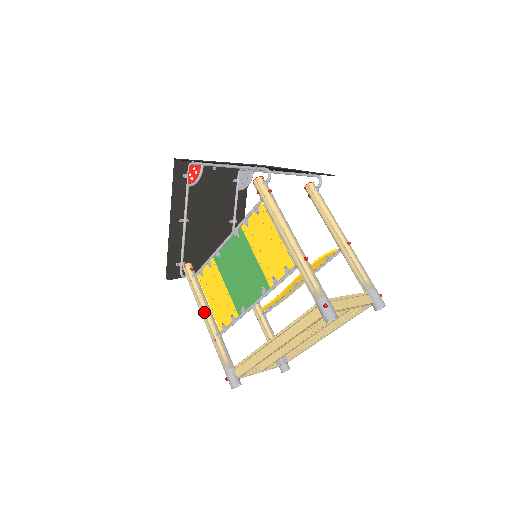
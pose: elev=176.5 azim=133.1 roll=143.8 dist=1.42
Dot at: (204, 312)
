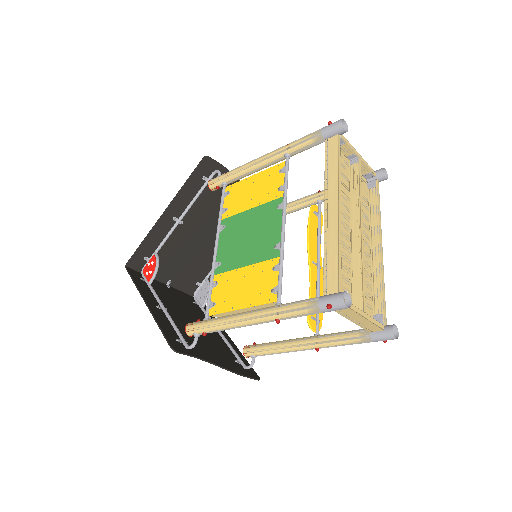
Dot at: (242, 313)
